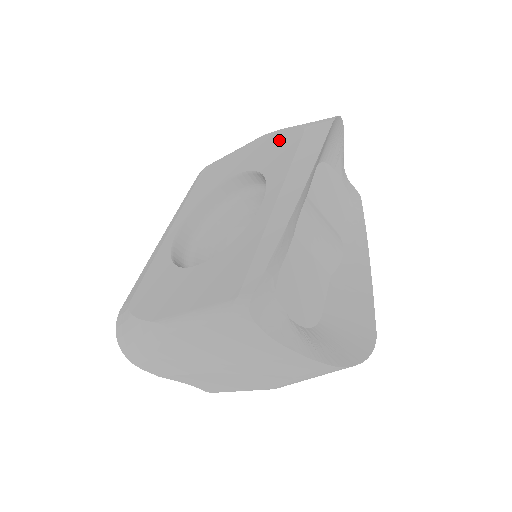
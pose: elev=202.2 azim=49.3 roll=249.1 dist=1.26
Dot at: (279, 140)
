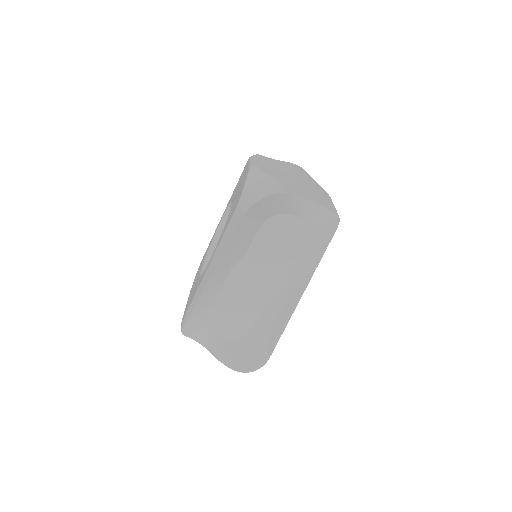
Dot at: occluded
